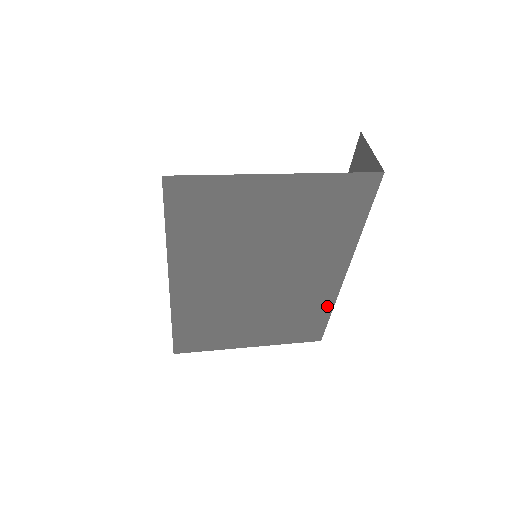
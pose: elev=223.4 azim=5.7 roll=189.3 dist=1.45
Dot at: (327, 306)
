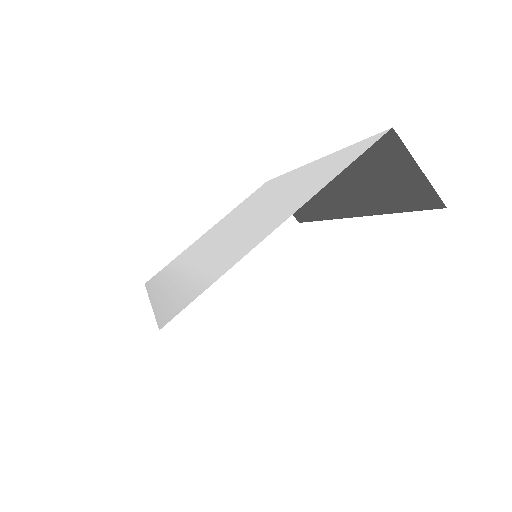
Dot at: occluded
